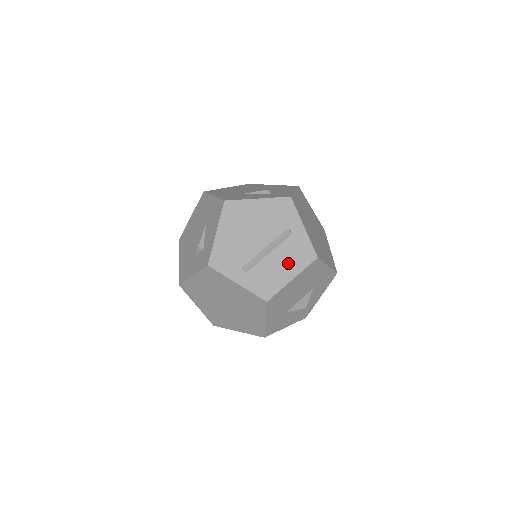
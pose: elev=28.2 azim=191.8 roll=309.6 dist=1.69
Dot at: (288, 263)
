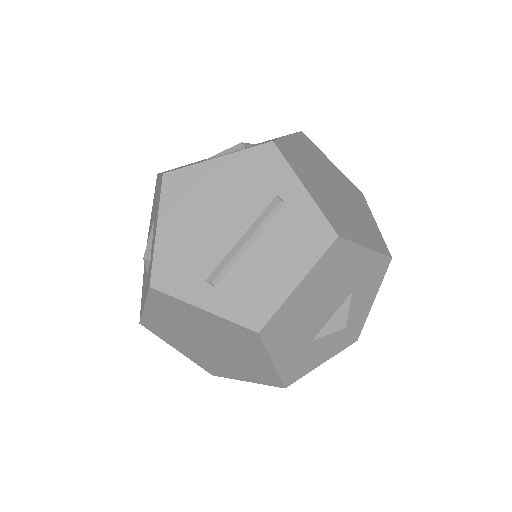
Dot at: (286, 257)
